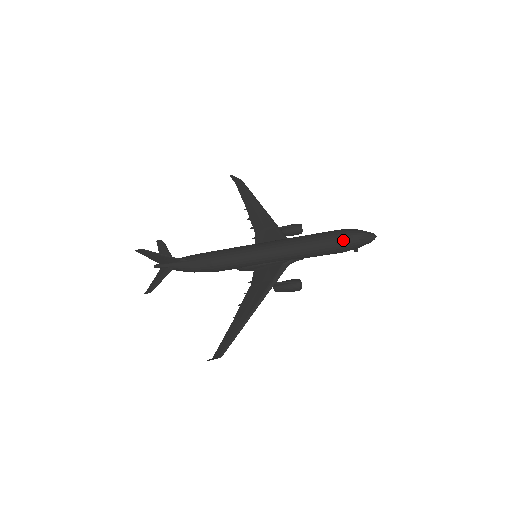
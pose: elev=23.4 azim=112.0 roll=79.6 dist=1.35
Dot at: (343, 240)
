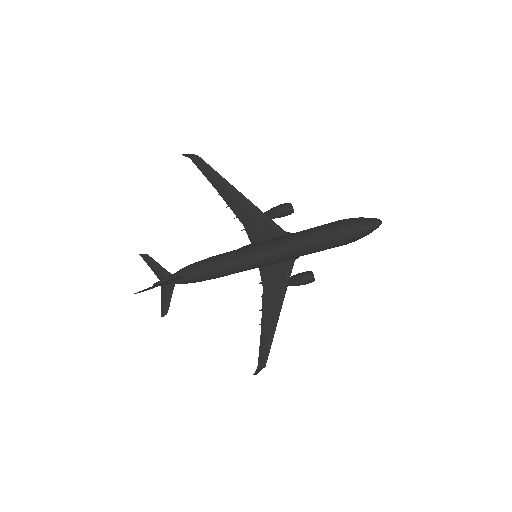
Dot at: (348, 239)
